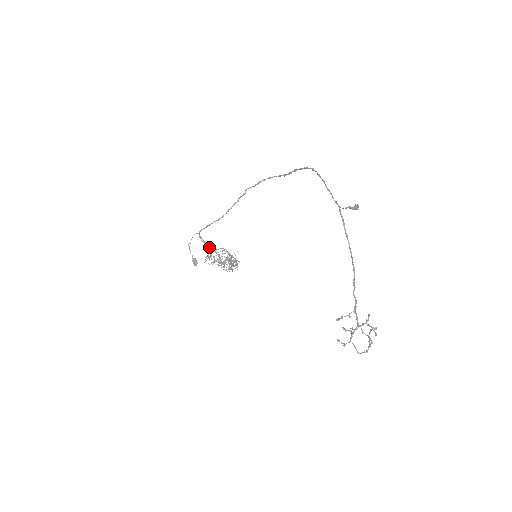
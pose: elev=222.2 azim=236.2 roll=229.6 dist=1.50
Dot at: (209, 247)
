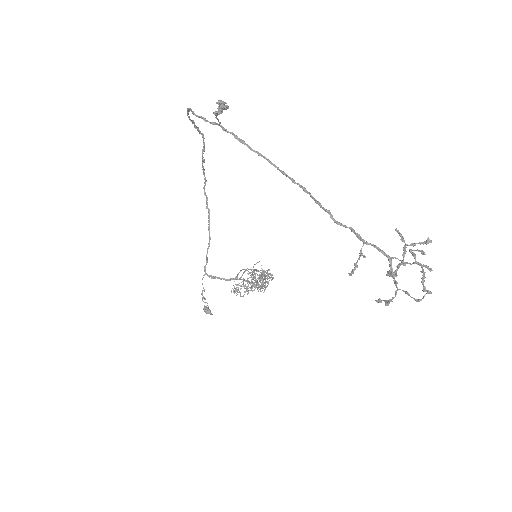
Dot at: (227, 279)
